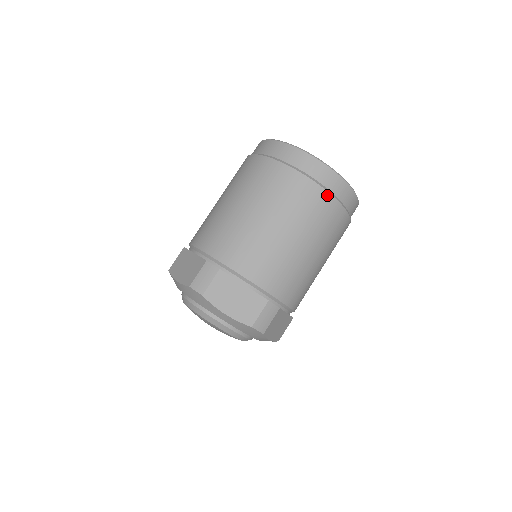
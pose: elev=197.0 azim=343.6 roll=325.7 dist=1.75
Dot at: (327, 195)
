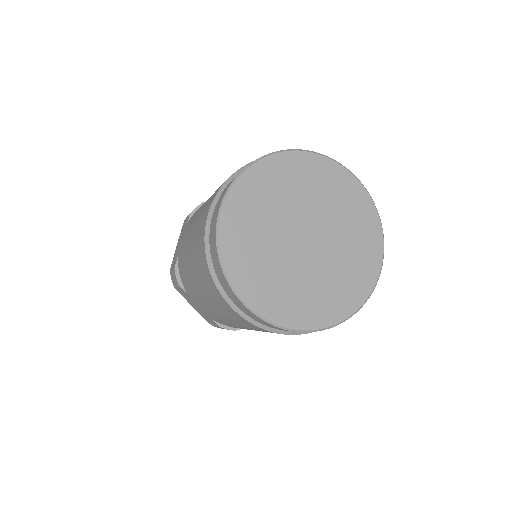
Dot at: (253, 325)
